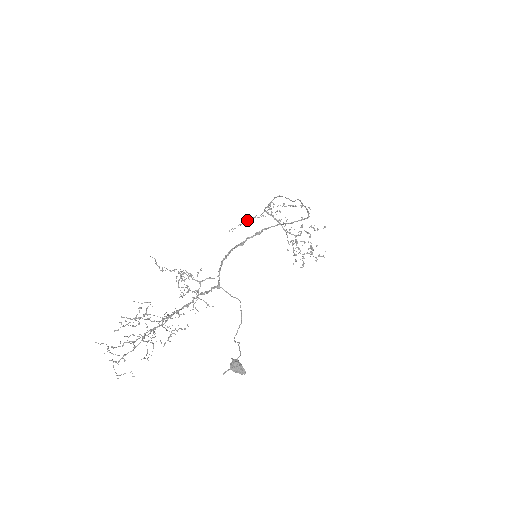
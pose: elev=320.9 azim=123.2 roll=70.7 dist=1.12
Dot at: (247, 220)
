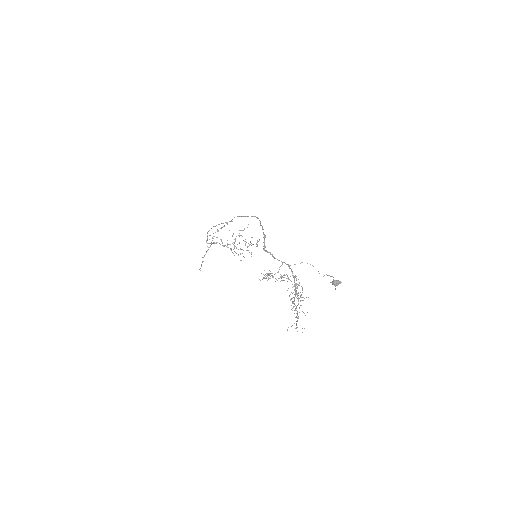
Dot at: (204, 256)
